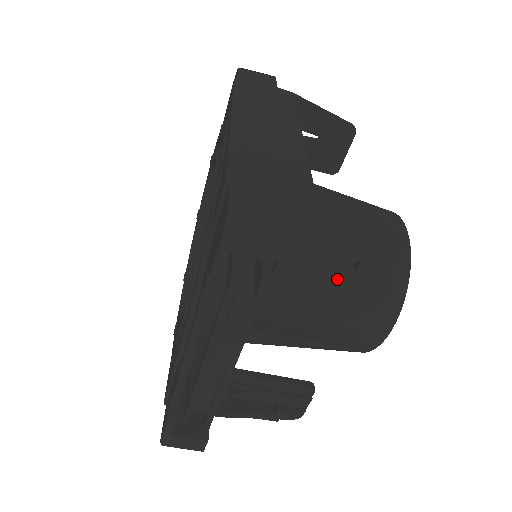
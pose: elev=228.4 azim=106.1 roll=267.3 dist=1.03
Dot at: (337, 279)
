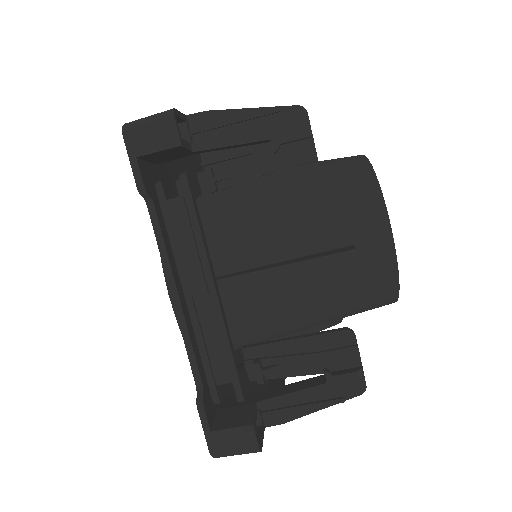
Dot at: (274, 177)
